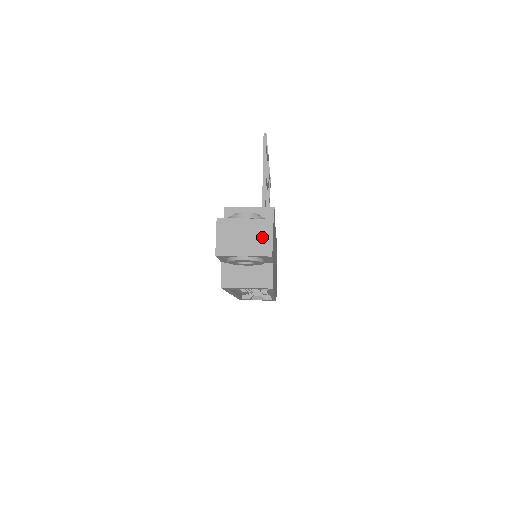
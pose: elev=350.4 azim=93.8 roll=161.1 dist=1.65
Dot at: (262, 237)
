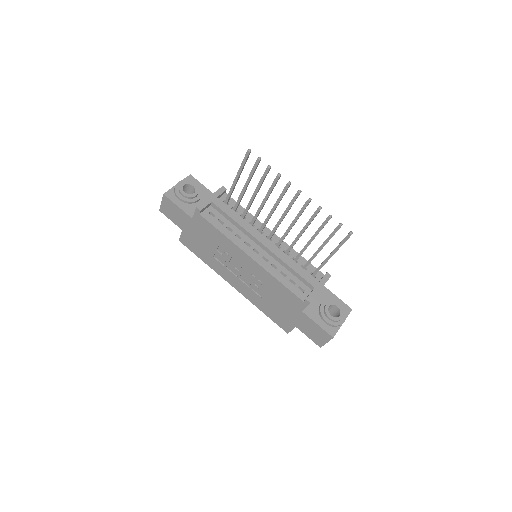
Dot at: occluded
